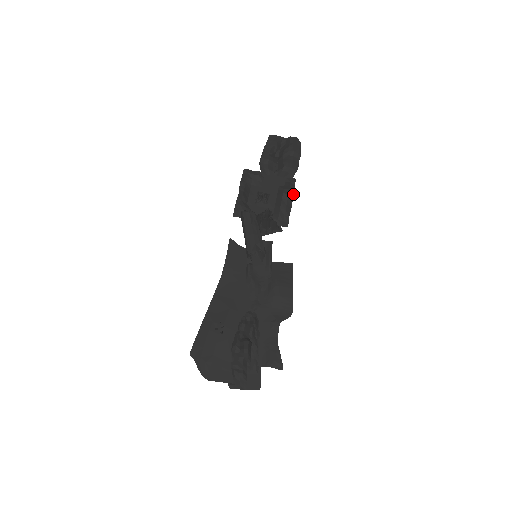
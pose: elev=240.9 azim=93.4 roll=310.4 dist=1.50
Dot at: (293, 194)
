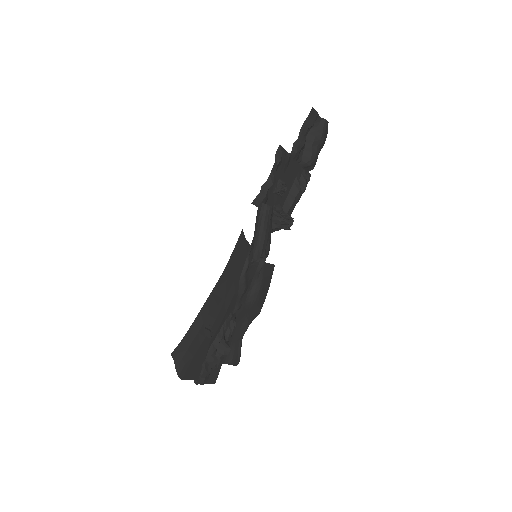
Dot at: occluded
